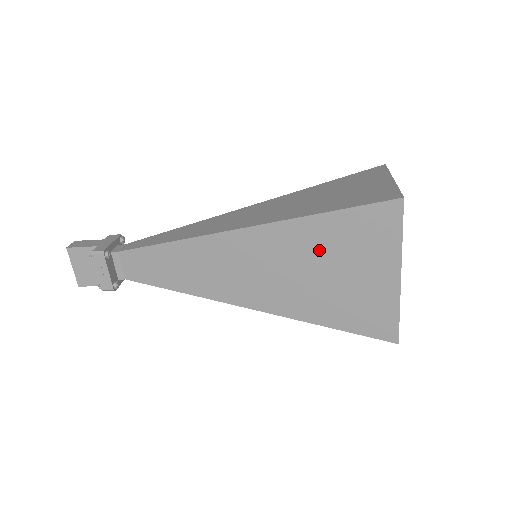
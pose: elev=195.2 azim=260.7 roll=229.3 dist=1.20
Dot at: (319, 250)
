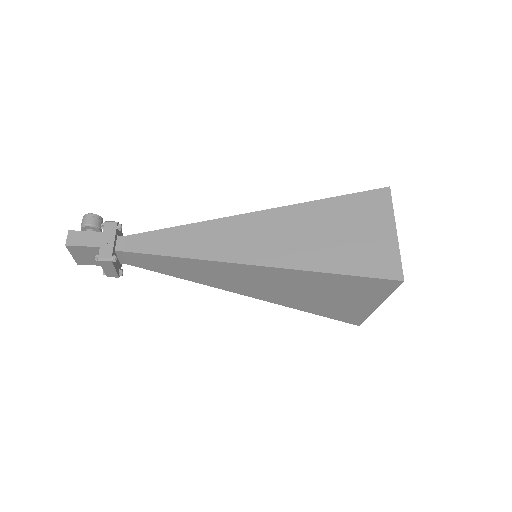
Dot at: (320, 286)
